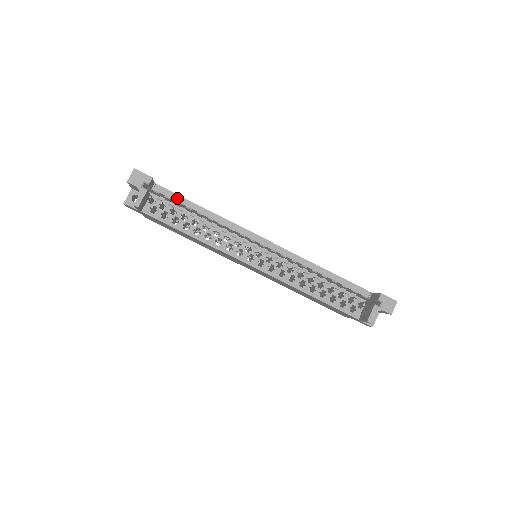
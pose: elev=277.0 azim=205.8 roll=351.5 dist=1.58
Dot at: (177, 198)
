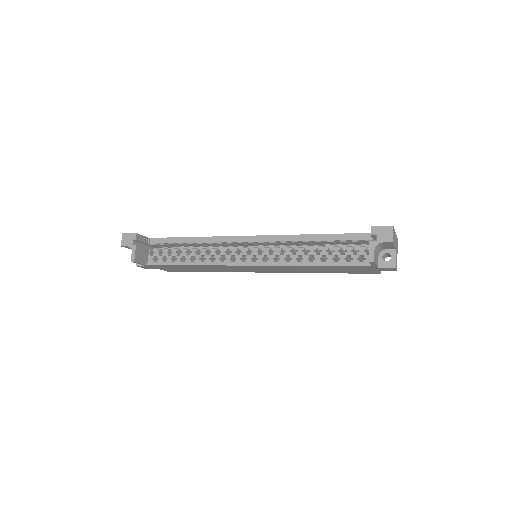
Dot at: (169, 240)
